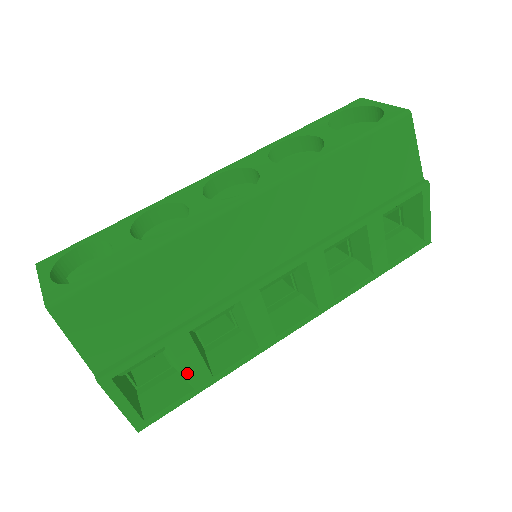
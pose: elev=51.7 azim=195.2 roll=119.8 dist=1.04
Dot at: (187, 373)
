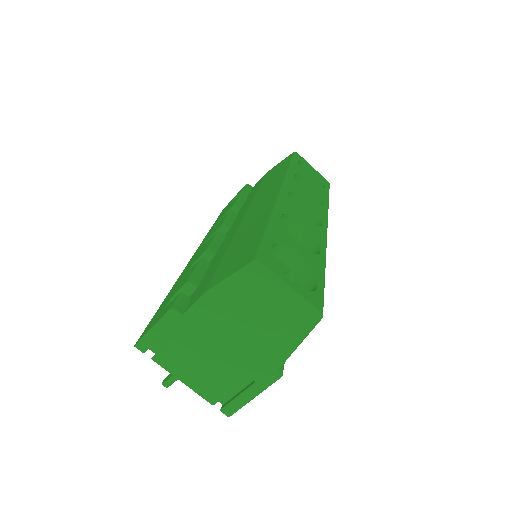
Dot at: occluded
